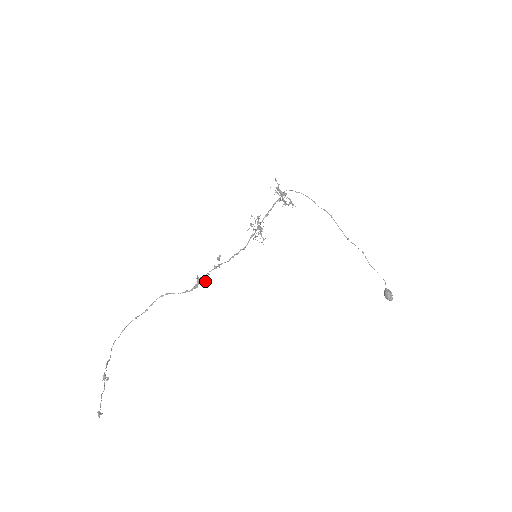
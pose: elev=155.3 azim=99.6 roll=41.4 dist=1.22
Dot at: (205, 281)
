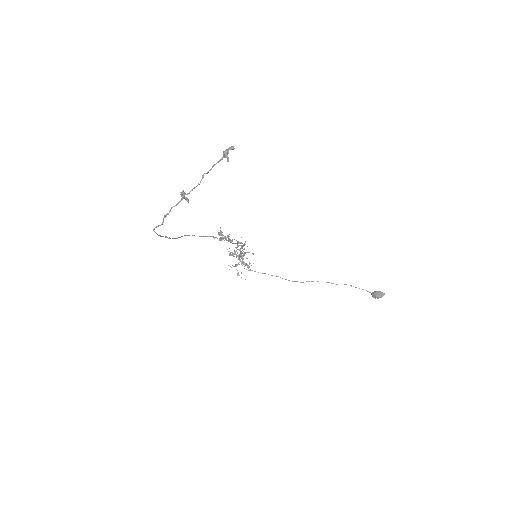
Dot at: (228, 238)
